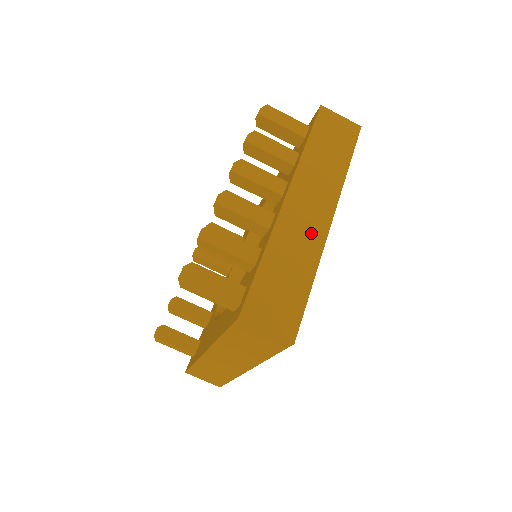
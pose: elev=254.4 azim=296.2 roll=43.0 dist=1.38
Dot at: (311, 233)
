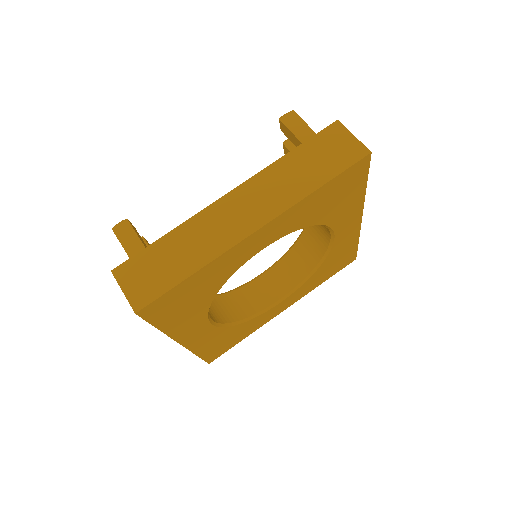
Dot at: occluded
